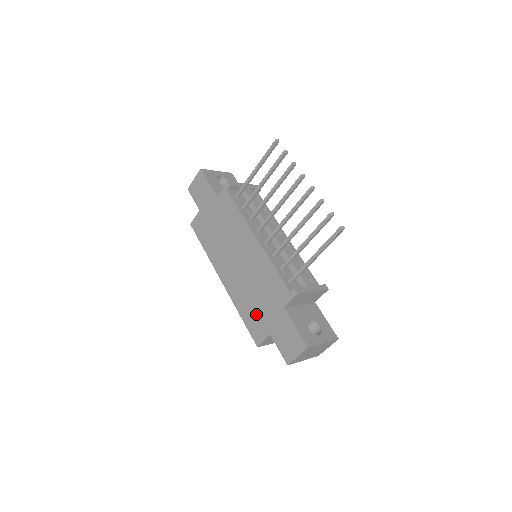
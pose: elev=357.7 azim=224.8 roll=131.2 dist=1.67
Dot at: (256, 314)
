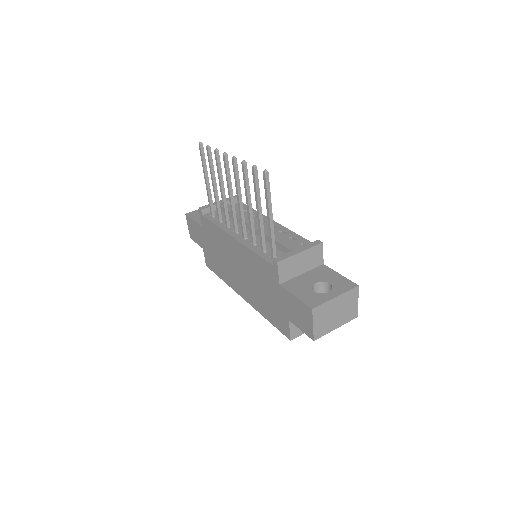
Dot at: (272, 308)
